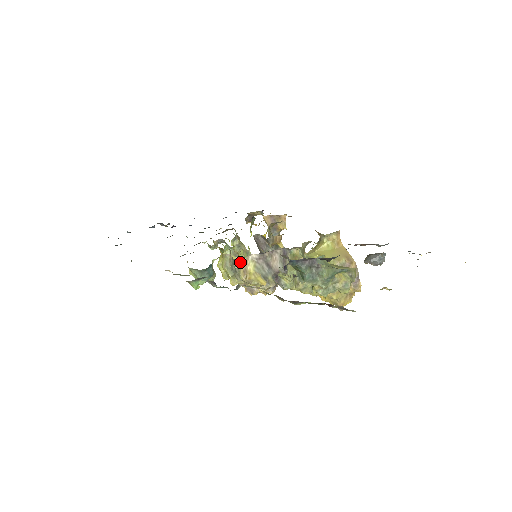
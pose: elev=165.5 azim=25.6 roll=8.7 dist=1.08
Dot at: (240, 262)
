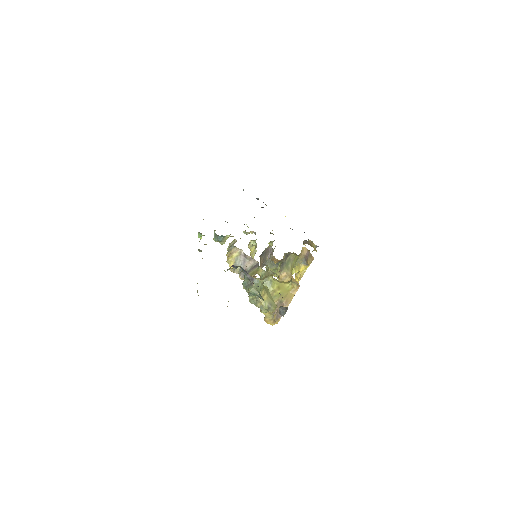
Dot at: (234, 248)
